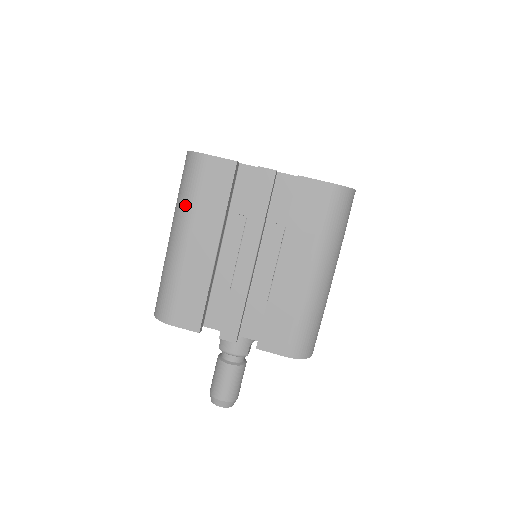
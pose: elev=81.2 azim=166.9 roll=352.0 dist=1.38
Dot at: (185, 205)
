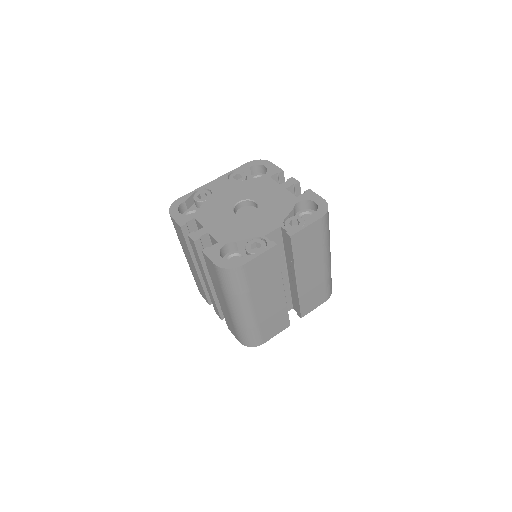
Dot at: occluded
